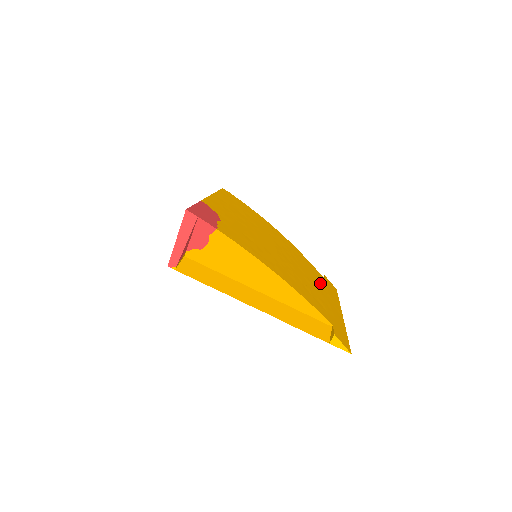
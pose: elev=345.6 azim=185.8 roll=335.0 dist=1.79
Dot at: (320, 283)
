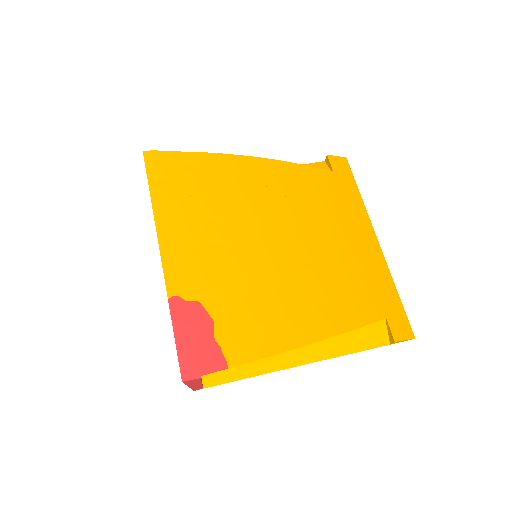
Dot at: (336, 211)
